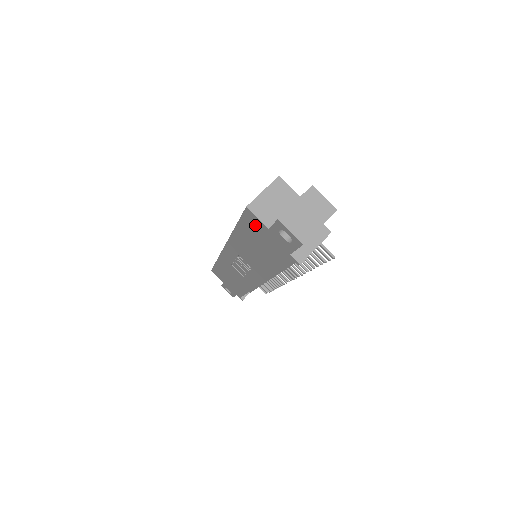
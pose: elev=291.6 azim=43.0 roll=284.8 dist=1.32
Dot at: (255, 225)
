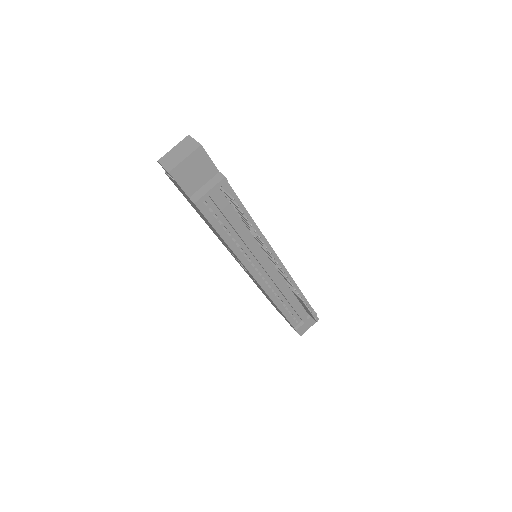
Dot at: (178, 188)
